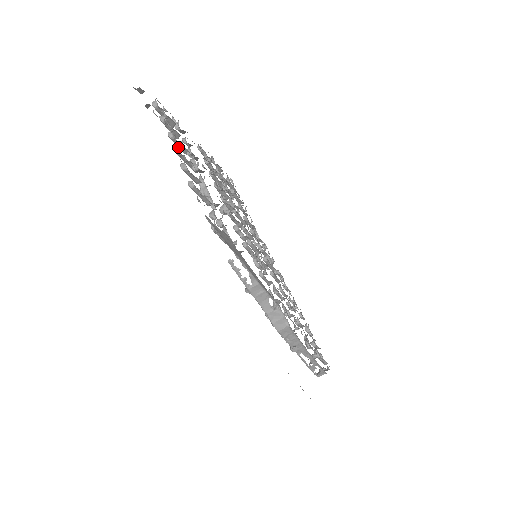
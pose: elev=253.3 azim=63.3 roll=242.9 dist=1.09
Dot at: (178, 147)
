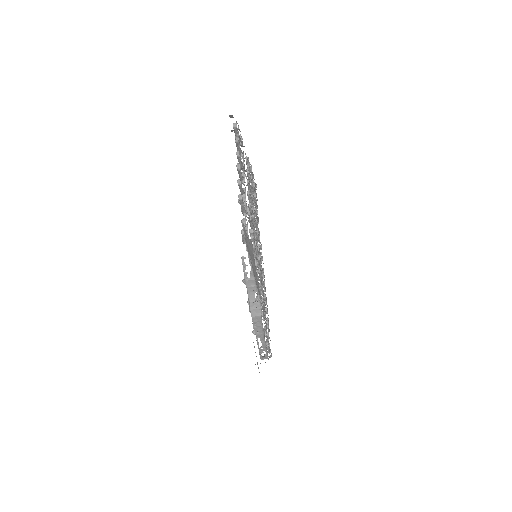
Dot at: occluded
